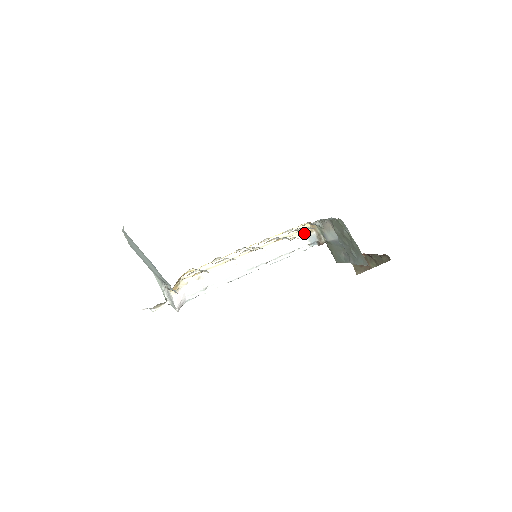
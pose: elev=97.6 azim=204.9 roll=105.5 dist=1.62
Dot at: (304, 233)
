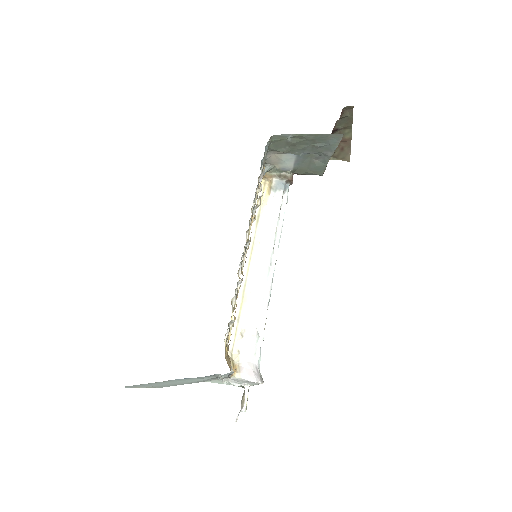
Dot at: (268, 191)
